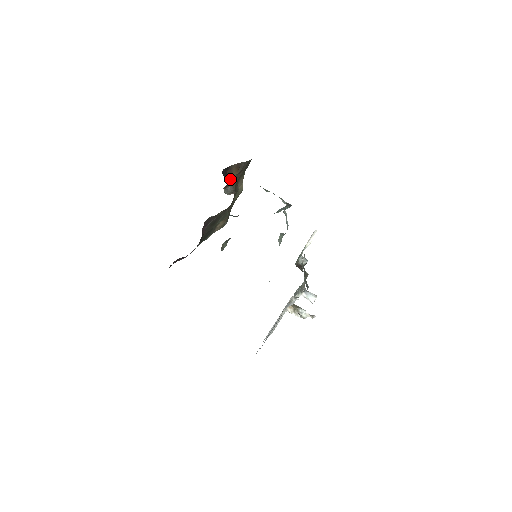
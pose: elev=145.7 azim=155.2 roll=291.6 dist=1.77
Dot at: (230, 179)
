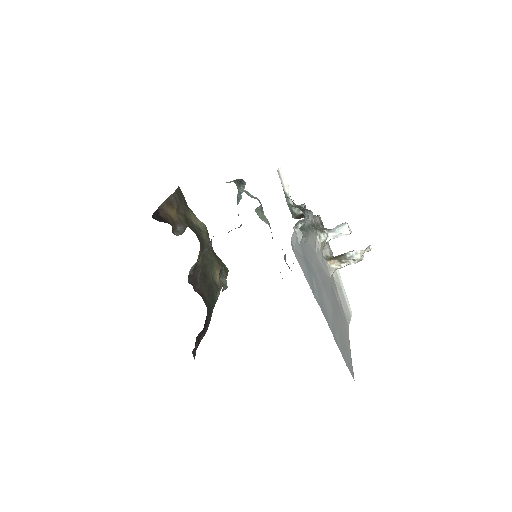
Dot at: (172, 220)
